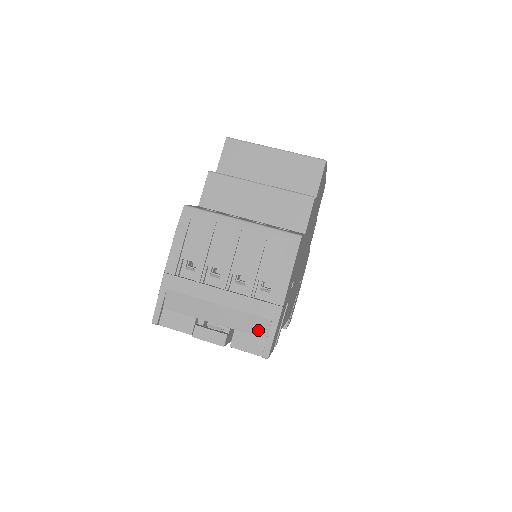
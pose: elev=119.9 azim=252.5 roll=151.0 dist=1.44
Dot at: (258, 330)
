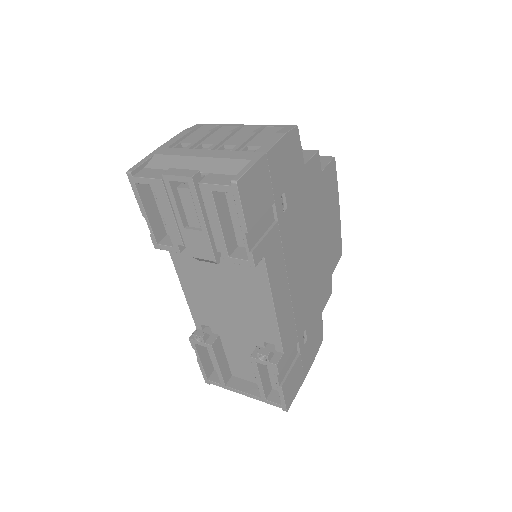
Dot at: (234, 170)
